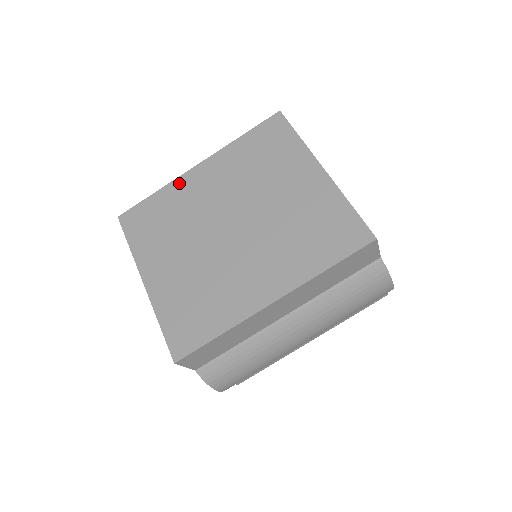
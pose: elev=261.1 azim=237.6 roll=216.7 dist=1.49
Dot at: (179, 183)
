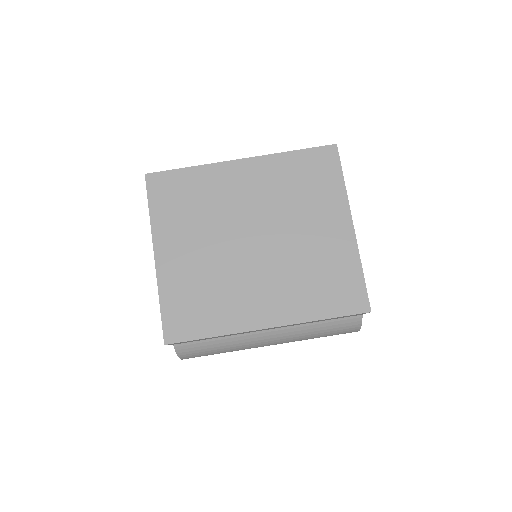
Dot at: (217, 169)
